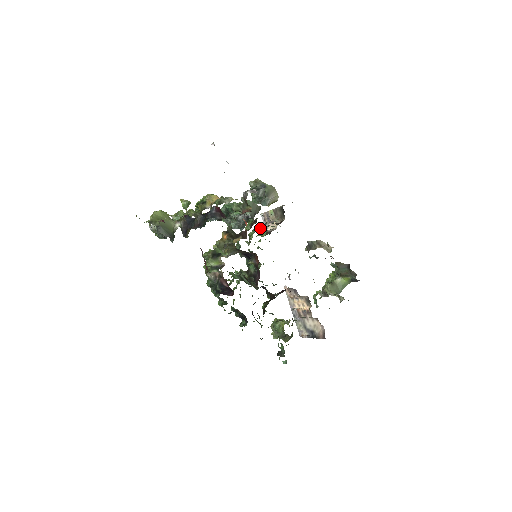
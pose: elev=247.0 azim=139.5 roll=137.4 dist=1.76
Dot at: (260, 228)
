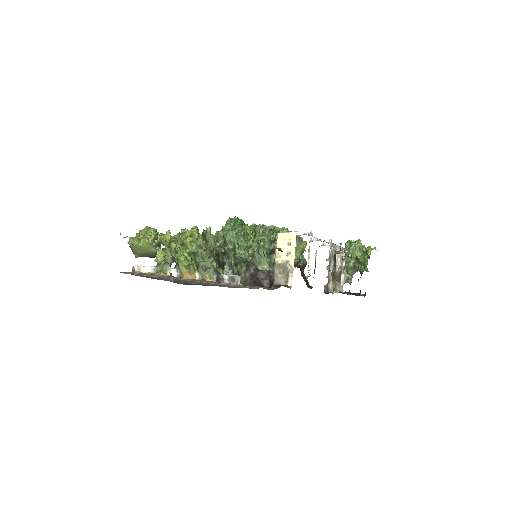
Dot at: occluded
